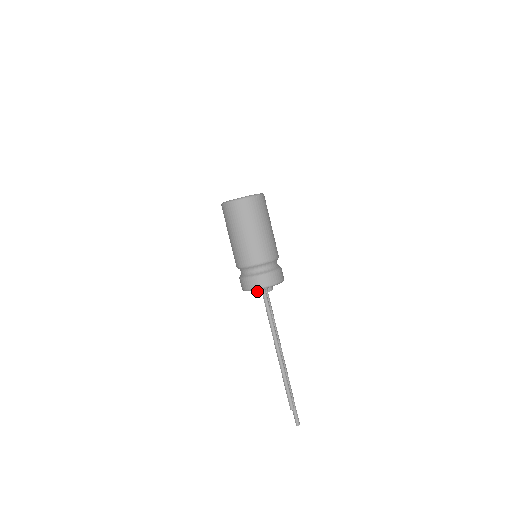
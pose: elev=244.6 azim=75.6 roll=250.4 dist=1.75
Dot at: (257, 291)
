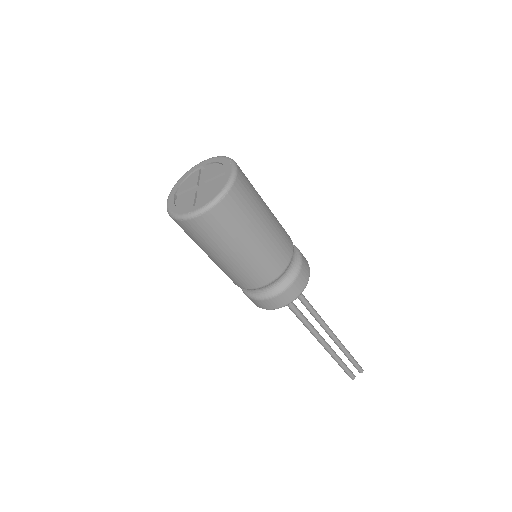
Dot at: occluded
